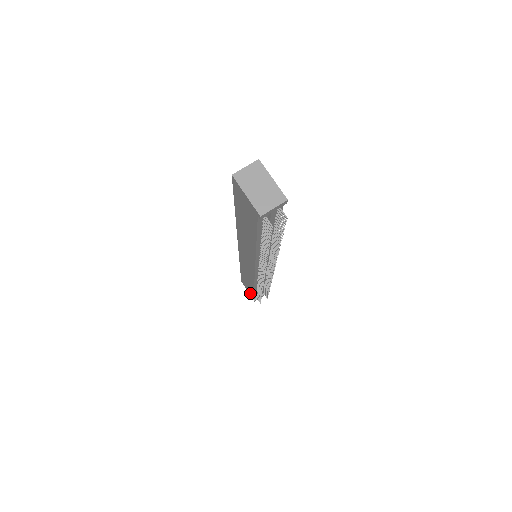
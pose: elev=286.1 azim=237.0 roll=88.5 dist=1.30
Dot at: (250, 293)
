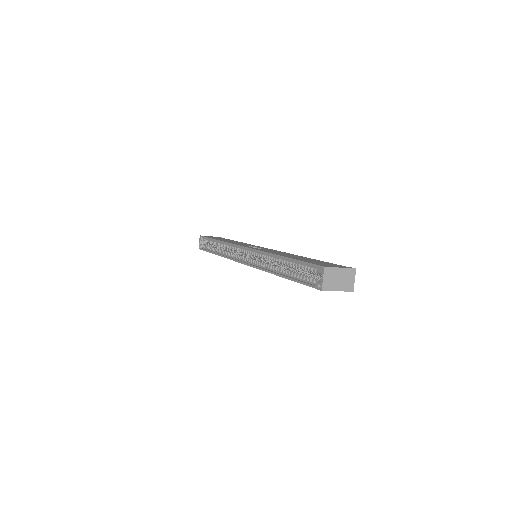
Dot at: occluded
